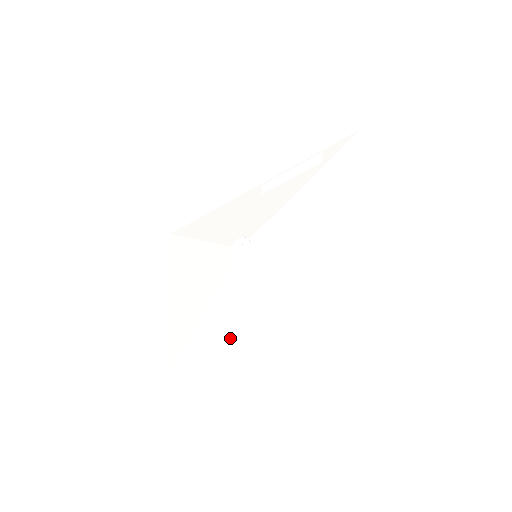
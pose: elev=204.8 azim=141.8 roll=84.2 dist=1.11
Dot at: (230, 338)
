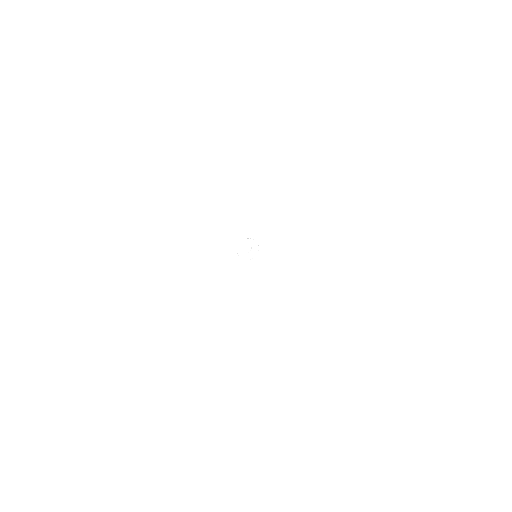
Dot at: (198, 305)
